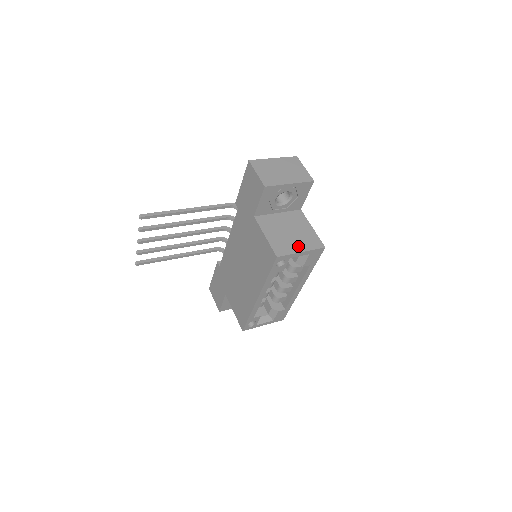
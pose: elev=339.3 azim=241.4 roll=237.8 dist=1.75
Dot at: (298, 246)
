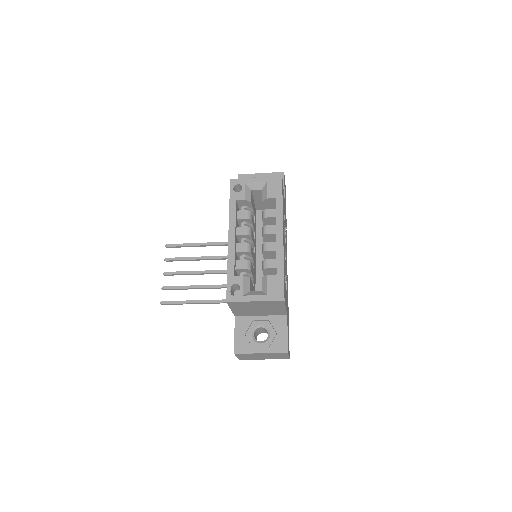
Dot at: occluded
